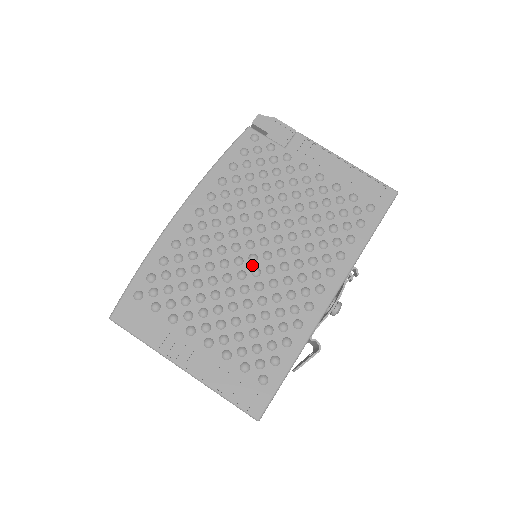
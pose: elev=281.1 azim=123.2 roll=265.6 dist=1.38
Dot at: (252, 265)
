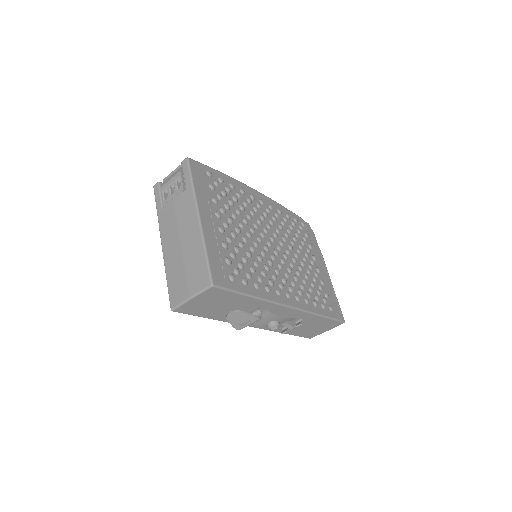
Dot at: (267, 244)
